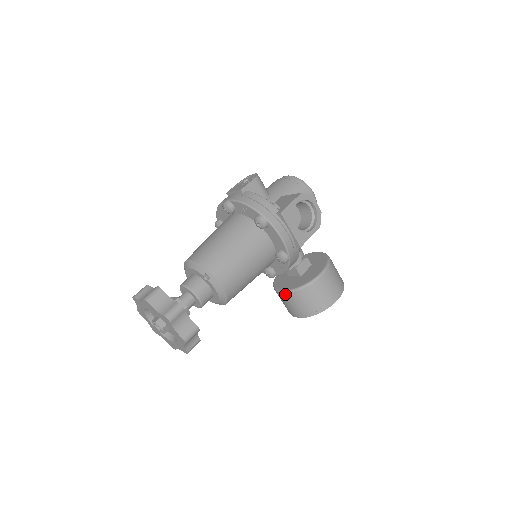
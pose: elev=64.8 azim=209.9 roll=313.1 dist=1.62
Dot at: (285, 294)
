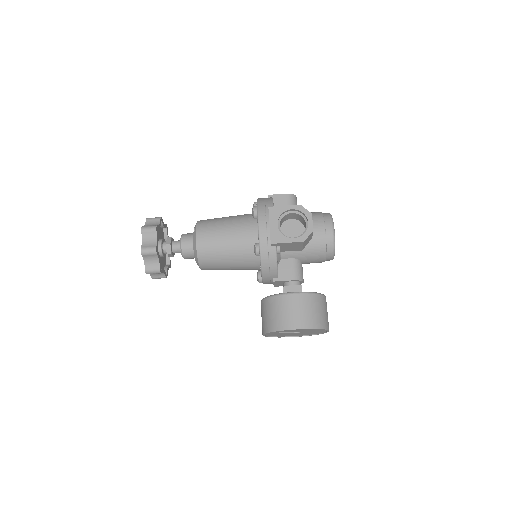
Dot at: (261, 302)
